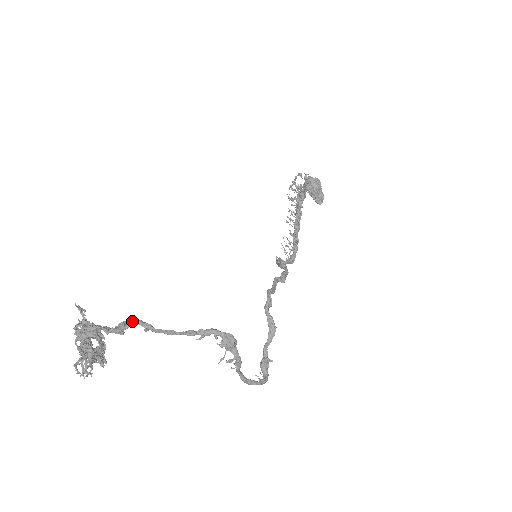
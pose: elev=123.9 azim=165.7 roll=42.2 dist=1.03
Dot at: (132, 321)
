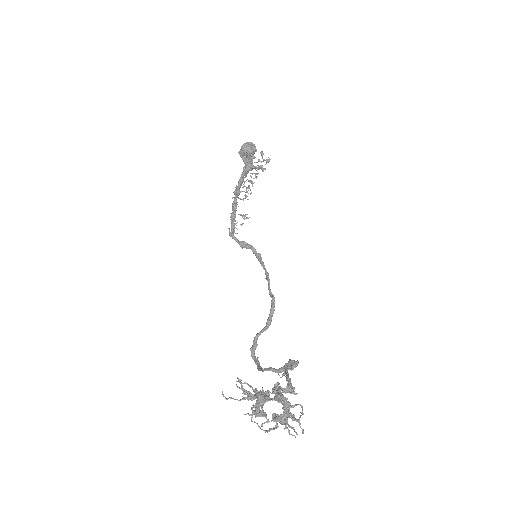
Dot at: occluded
